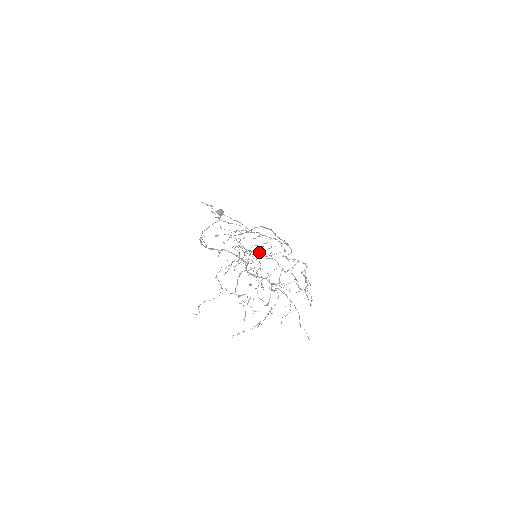
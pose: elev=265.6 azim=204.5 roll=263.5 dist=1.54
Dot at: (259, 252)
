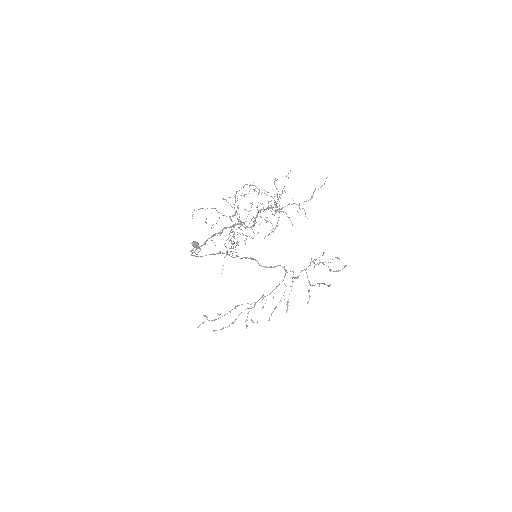
Dot at: (235, 195)
